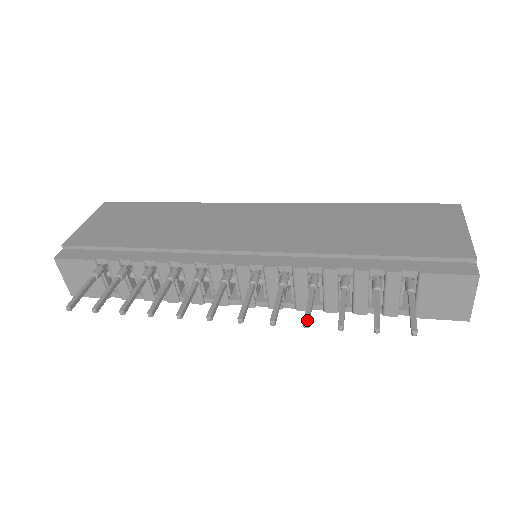
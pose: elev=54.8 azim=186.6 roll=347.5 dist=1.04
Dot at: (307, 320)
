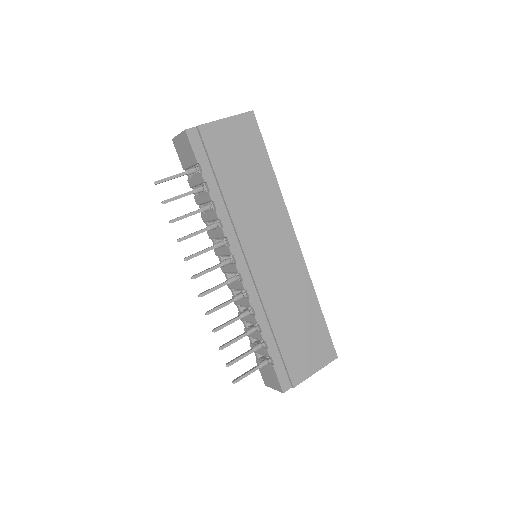
Dot at: (217, 330)
